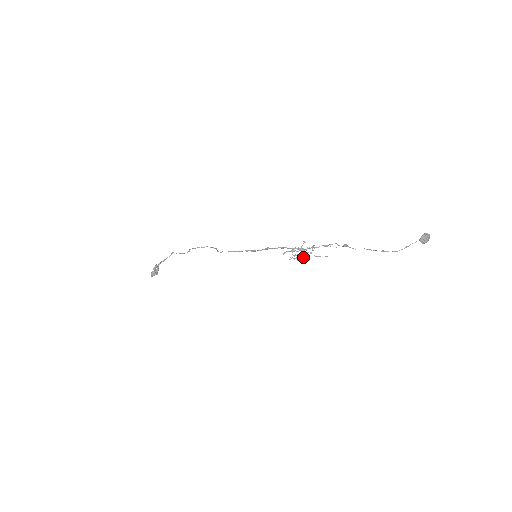
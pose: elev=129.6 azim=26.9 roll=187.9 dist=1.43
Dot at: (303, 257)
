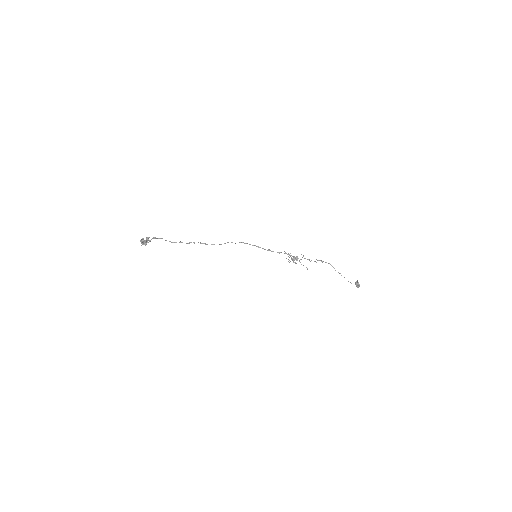
Dot at: (297, 257)
